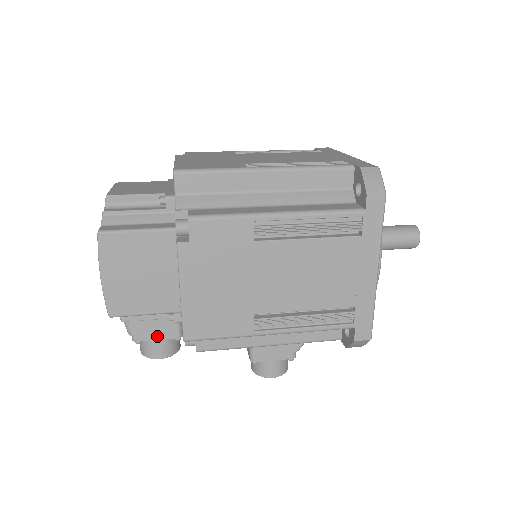
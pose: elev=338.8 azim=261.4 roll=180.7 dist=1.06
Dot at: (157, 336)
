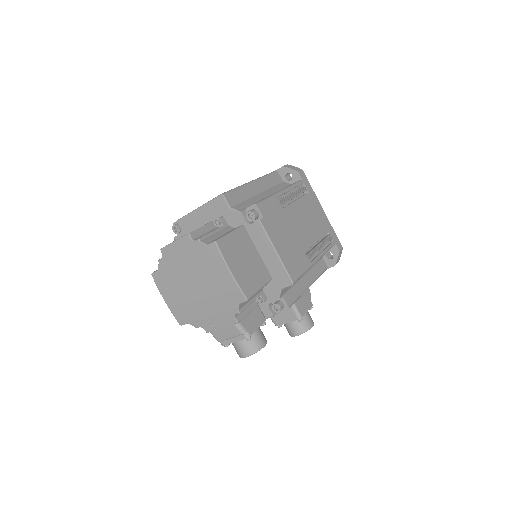
Dot at: (257, 325)
